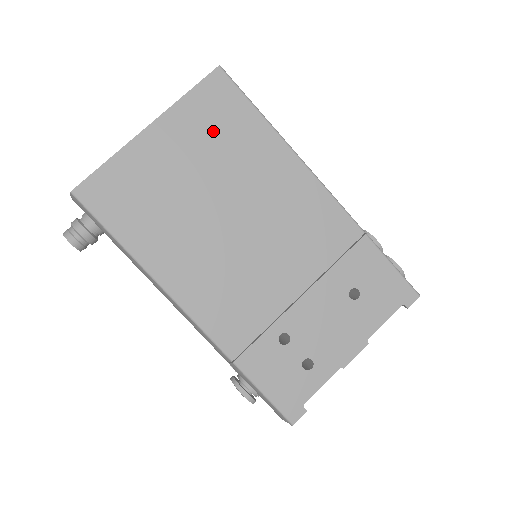
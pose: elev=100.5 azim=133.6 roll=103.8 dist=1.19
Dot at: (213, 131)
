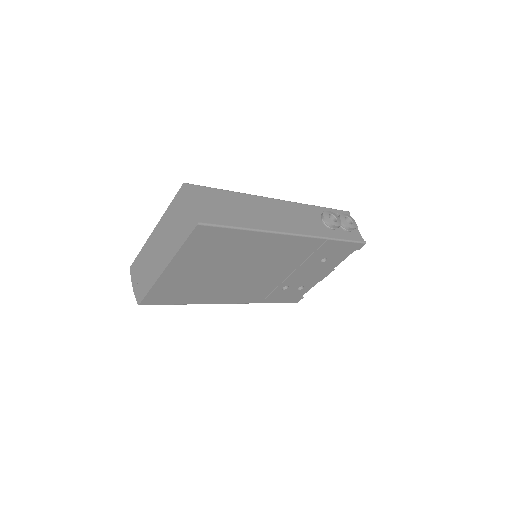
Dot at: (210, 251)
